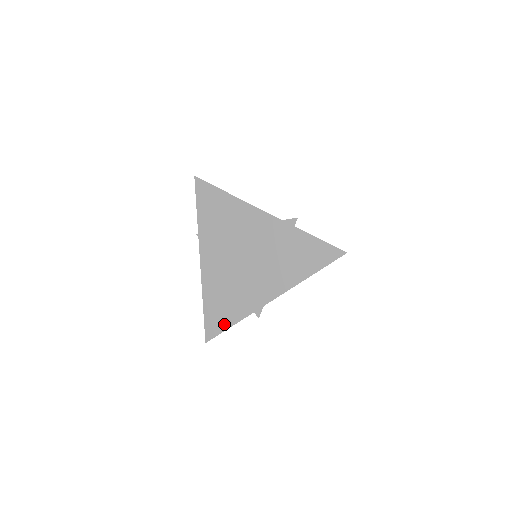
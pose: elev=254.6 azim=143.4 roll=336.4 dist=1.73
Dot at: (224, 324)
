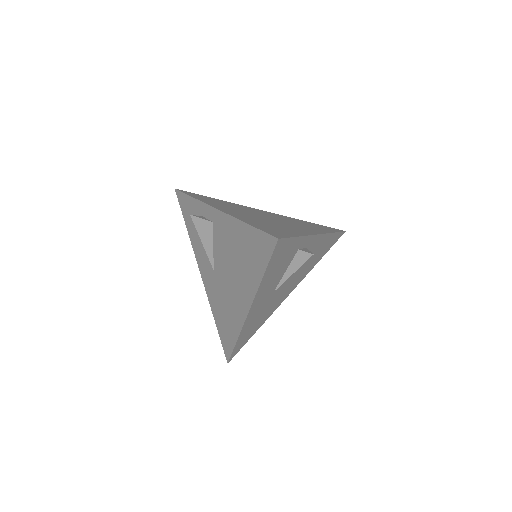
Dot at: (286, 234)
